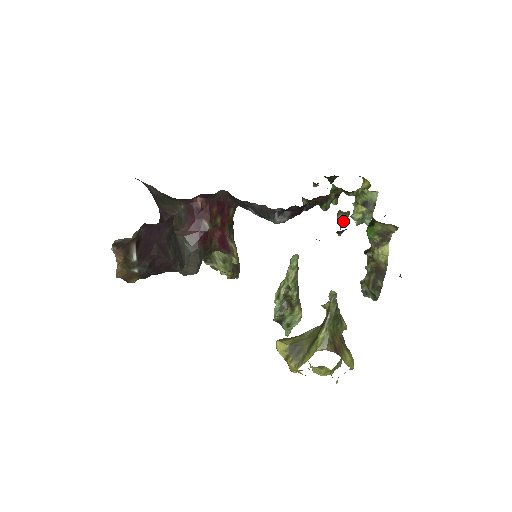
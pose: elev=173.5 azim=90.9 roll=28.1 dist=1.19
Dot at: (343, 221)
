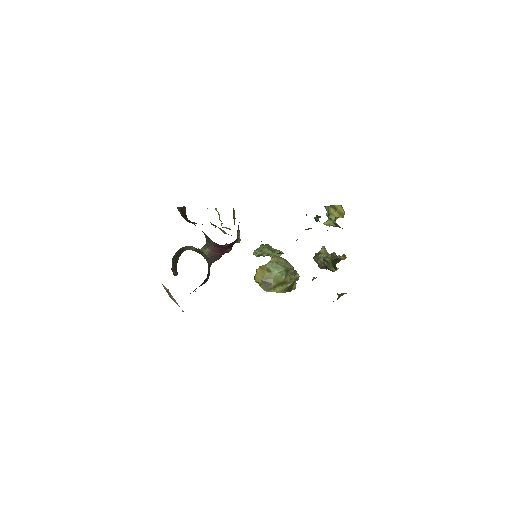
Dot at: occluded
